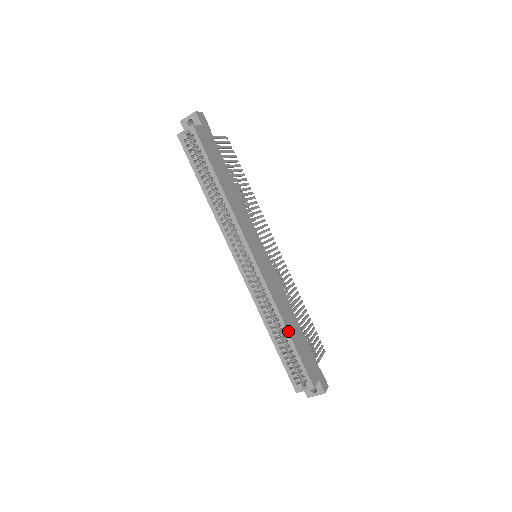
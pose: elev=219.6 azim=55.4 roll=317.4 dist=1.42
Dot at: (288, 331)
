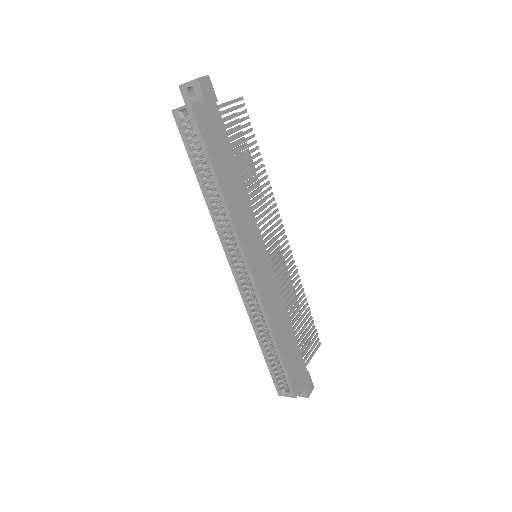
Dot at: (277, 345)
